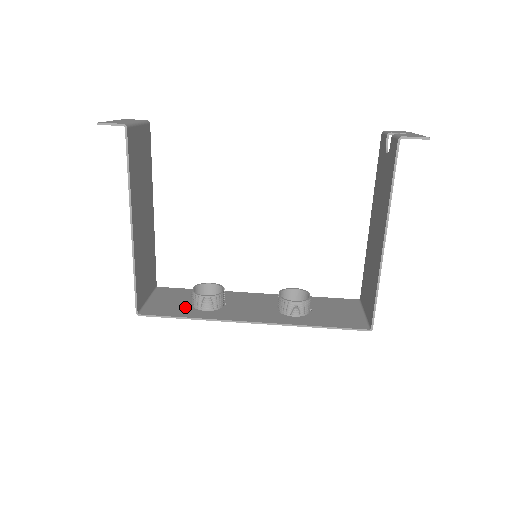
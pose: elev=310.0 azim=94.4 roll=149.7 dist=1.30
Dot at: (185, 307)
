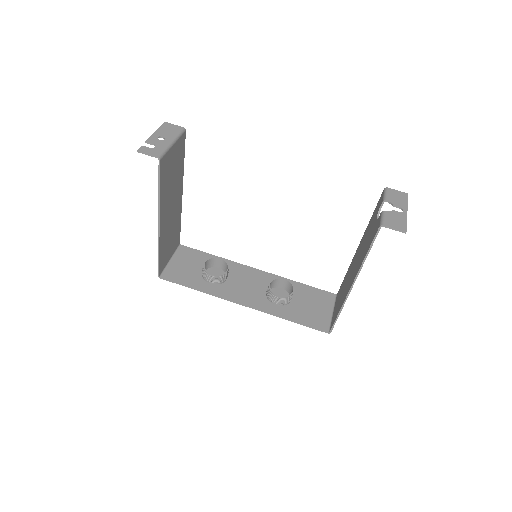
Dot at: (196, 276)
